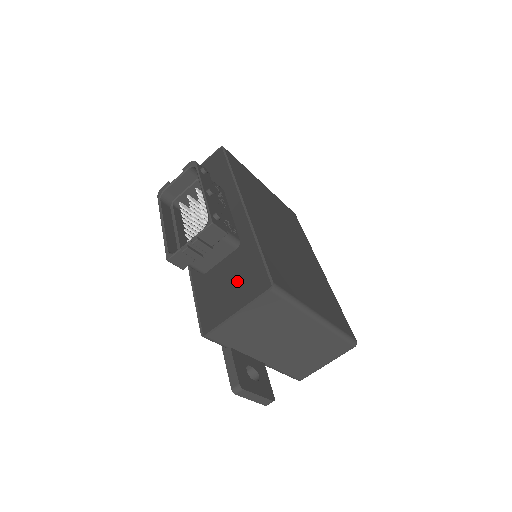
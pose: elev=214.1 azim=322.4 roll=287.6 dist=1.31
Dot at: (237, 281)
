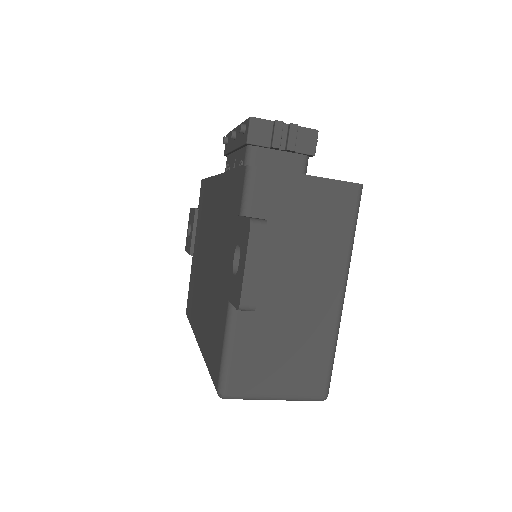
Dot at: occluded
